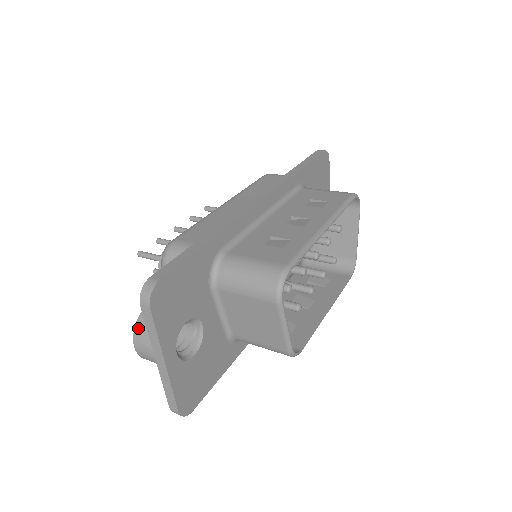
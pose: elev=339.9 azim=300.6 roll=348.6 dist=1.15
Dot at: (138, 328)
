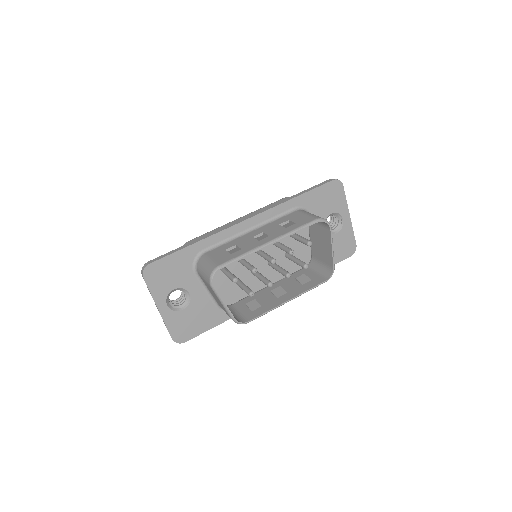
Dot at: occluded
